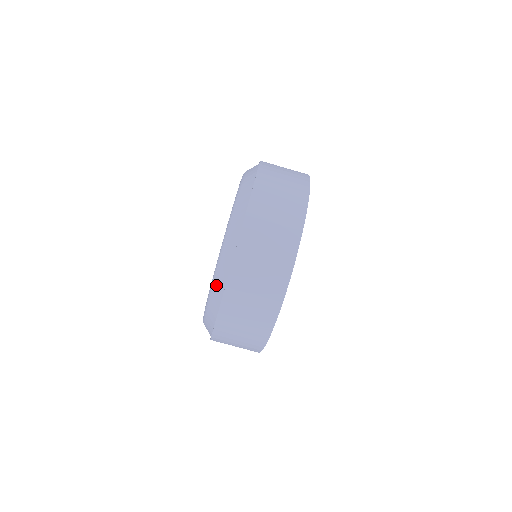
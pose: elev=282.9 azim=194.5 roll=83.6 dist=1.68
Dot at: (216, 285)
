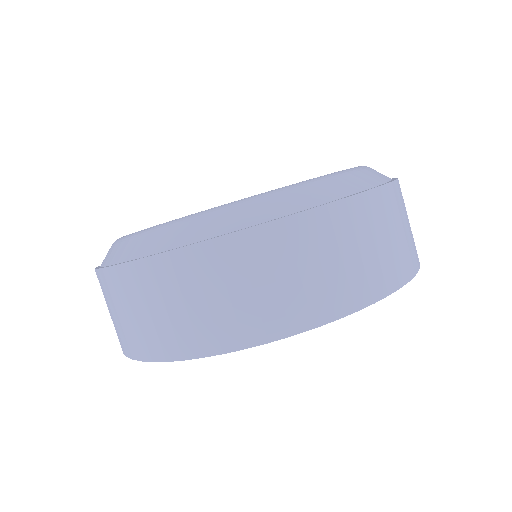
Dot at: (165, 233)
